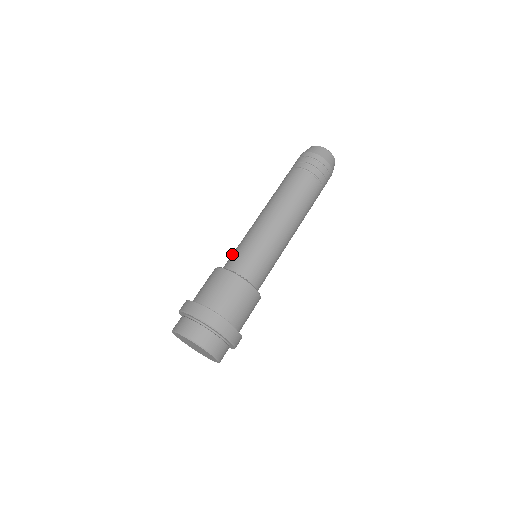
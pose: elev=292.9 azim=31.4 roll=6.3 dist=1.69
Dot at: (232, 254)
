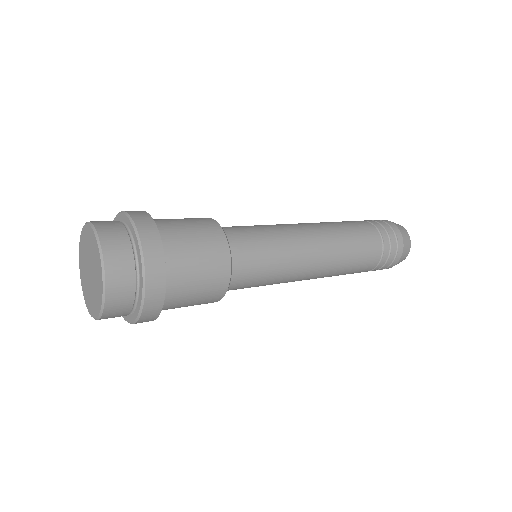
Dot at: occluded
